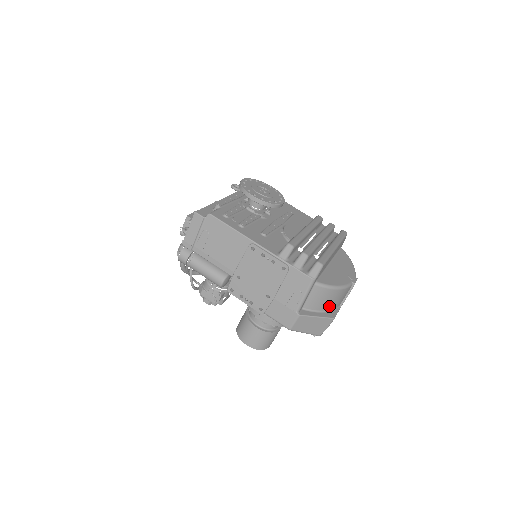
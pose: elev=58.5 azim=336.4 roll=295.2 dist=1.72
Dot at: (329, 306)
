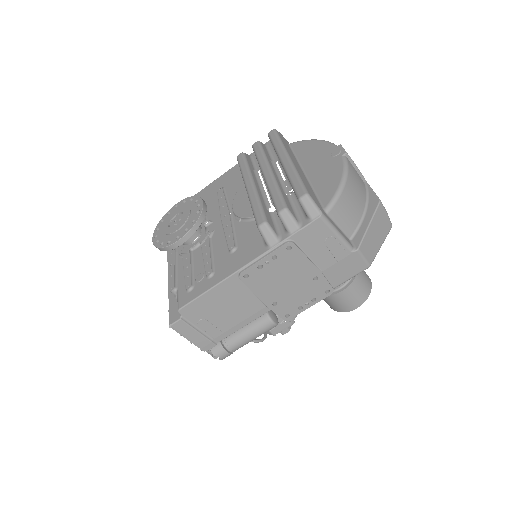
Dot at: (361, 201)
